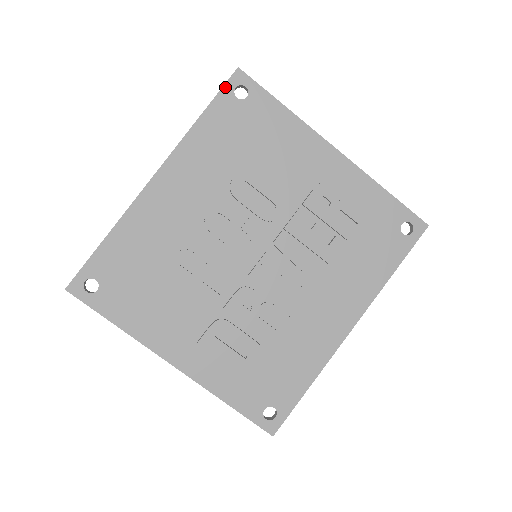
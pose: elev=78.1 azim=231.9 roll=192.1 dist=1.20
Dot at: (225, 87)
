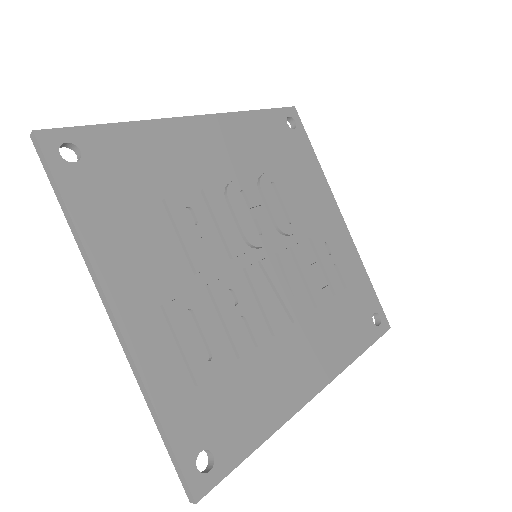
Dot at: (282, 109)
